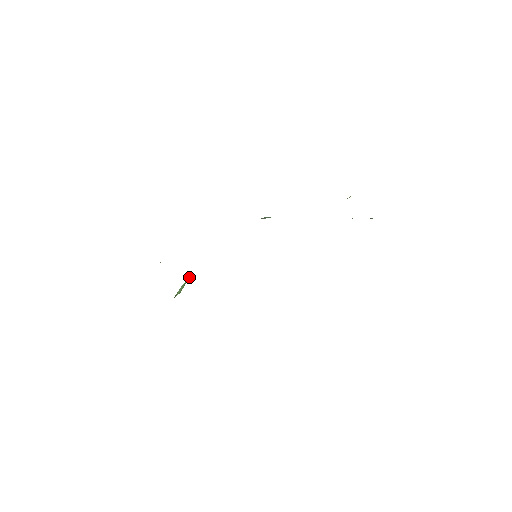
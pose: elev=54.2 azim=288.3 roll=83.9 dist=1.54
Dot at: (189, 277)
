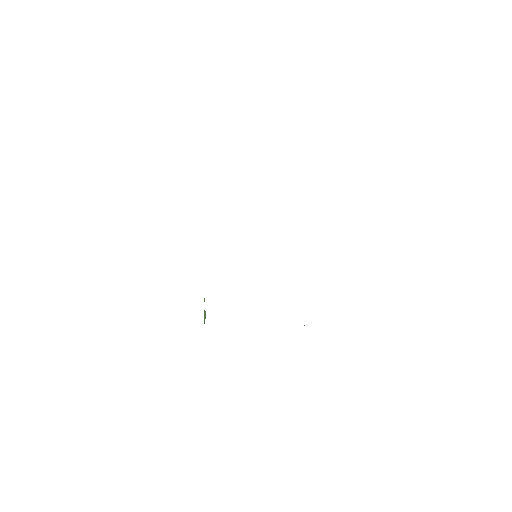
Dot at: (204, 301)
